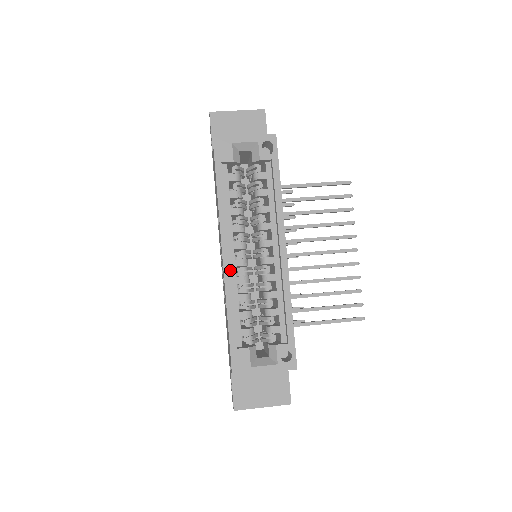
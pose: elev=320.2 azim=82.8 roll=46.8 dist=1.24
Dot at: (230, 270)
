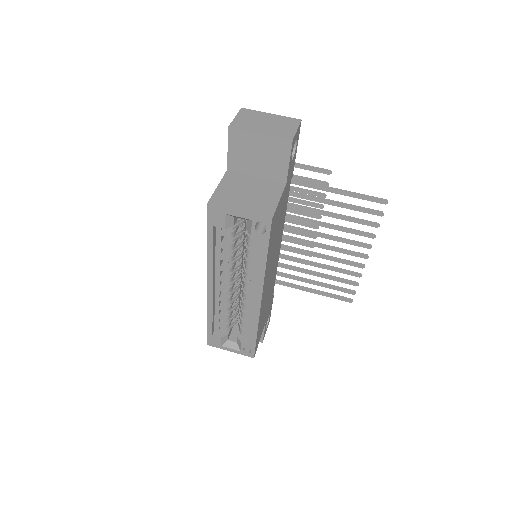
Dot at: (215, 292)
